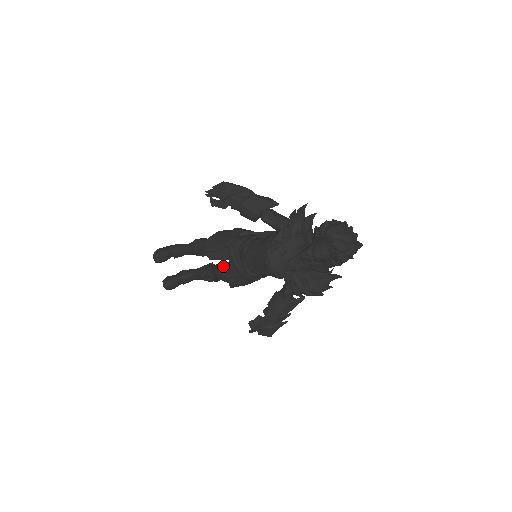
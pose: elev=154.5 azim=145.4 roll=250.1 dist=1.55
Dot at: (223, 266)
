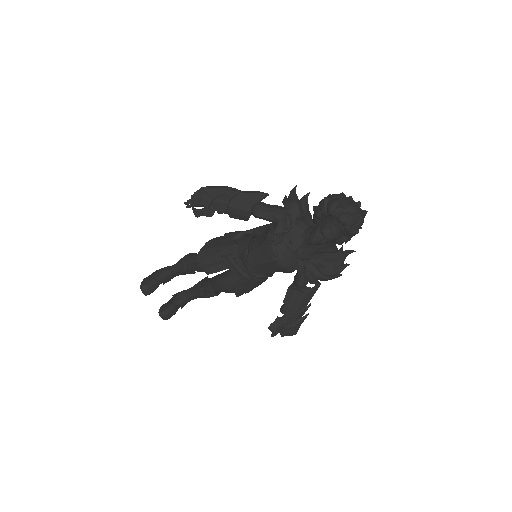
Dot at: (223, 277)
